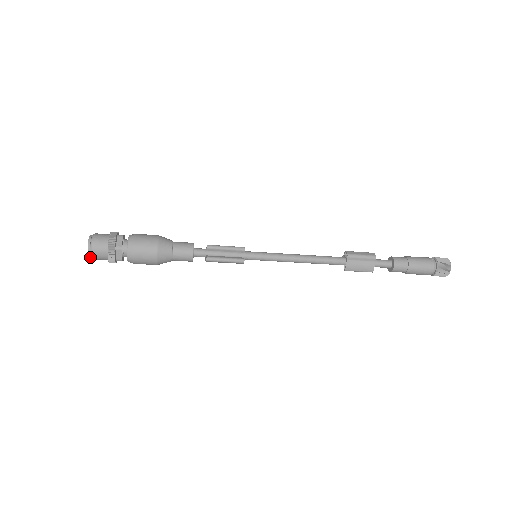
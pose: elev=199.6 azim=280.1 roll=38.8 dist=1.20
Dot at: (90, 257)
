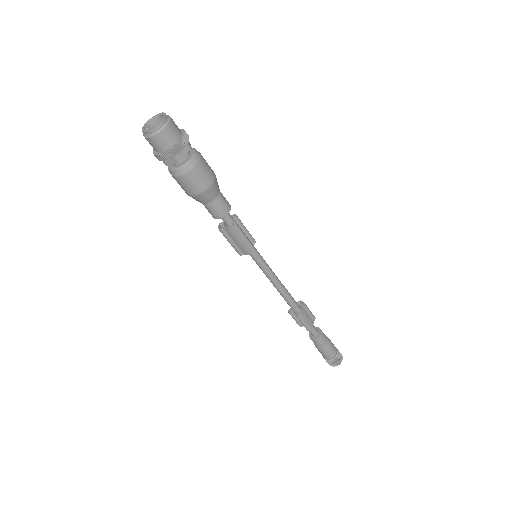
Dot at: (152, 130)
